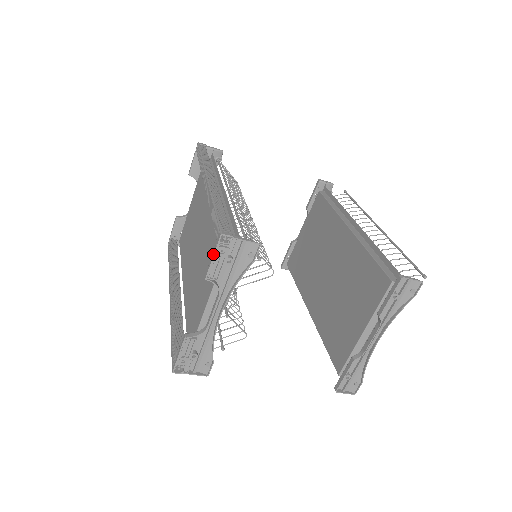
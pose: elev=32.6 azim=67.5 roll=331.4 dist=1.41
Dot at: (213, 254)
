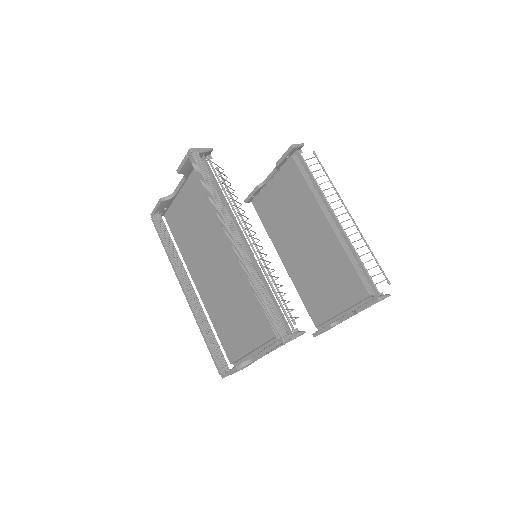
Dot at: (274, 347)
